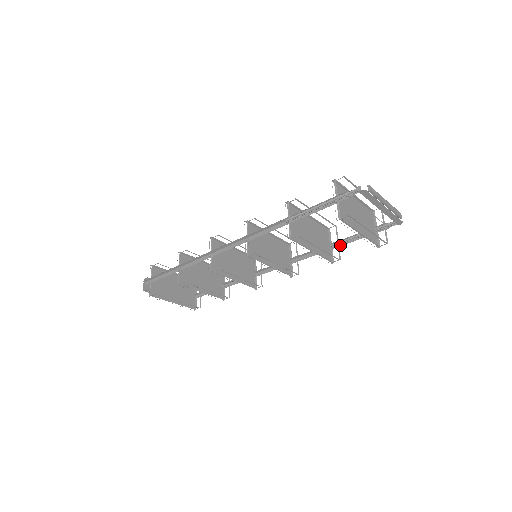
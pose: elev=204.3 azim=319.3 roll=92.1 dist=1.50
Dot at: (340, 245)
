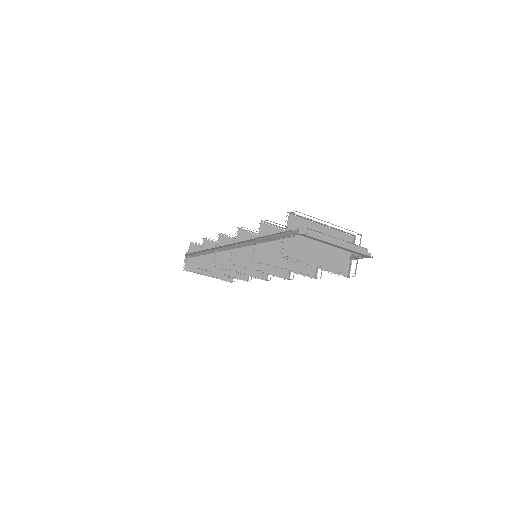
Dot at: occluded
